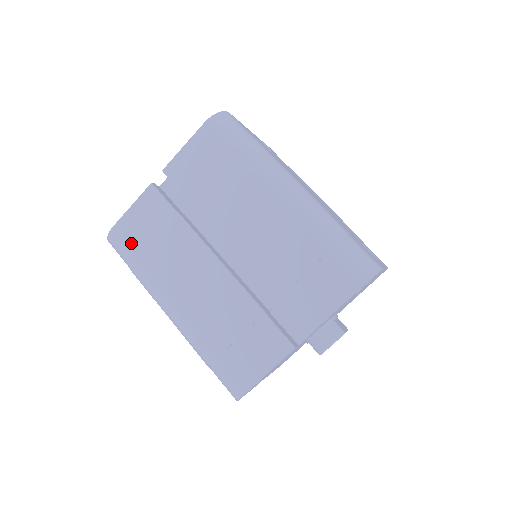
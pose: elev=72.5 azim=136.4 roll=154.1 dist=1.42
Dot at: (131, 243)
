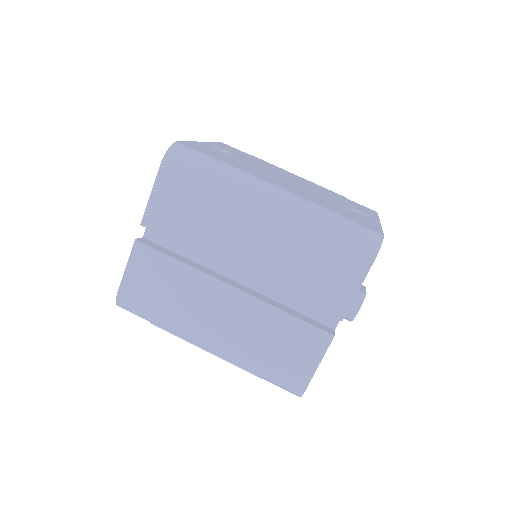
Dot at: (142, 302)
